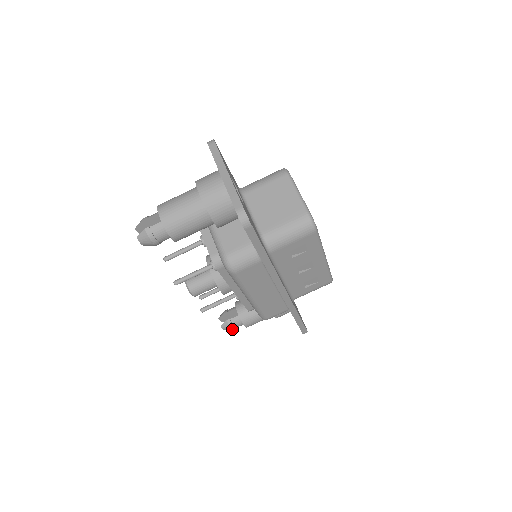
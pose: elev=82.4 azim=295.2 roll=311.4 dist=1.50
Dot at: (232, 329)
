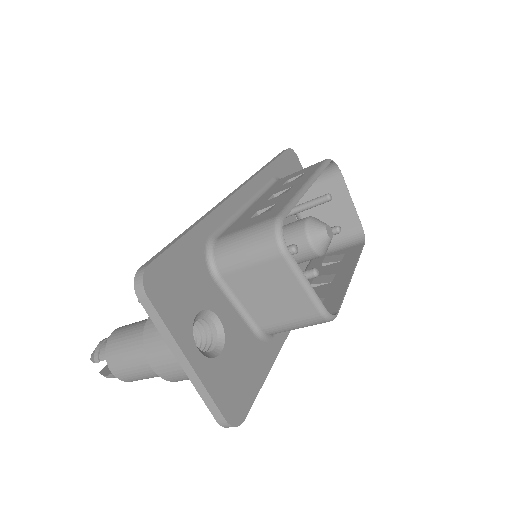
Dot at: occluded
